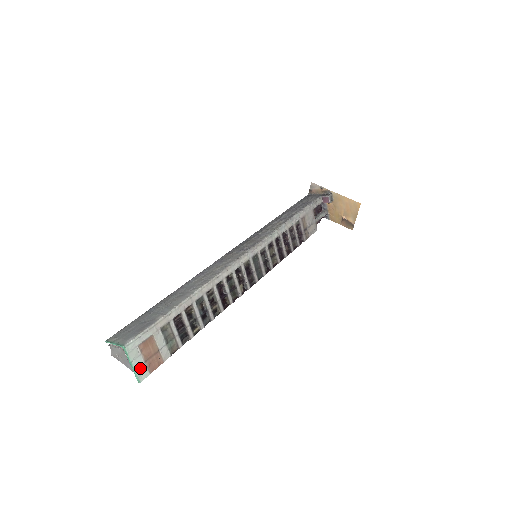
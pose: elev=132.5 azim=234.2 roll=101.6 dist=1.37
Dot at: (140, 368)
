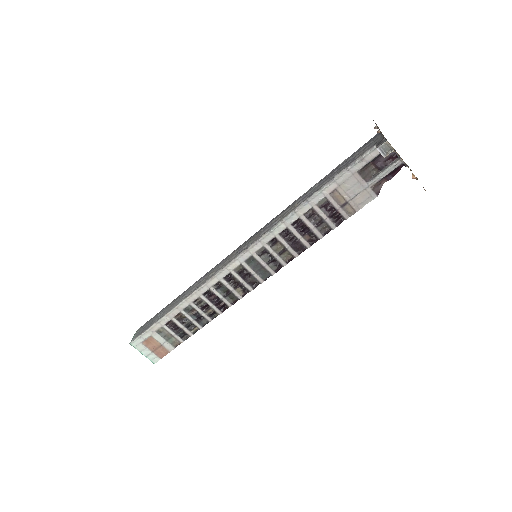
Dot at: (150, 355)
